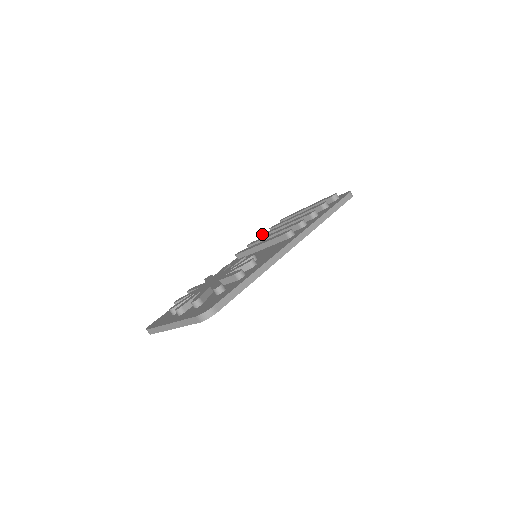
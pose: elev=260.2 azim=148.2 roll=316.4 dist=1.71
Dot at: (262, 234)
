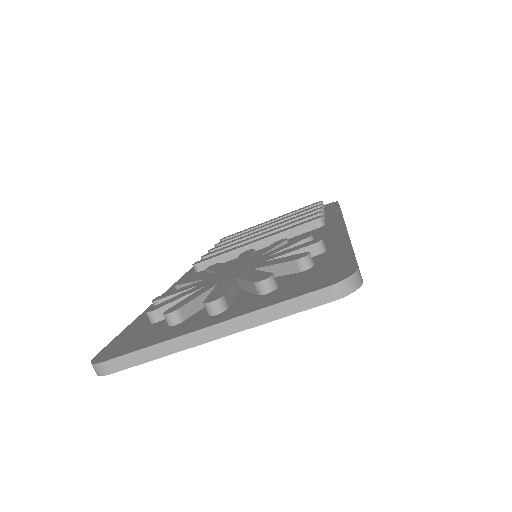
Dot at: occluded
